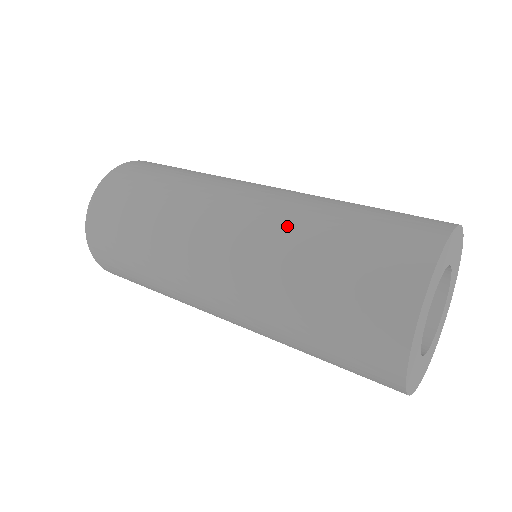
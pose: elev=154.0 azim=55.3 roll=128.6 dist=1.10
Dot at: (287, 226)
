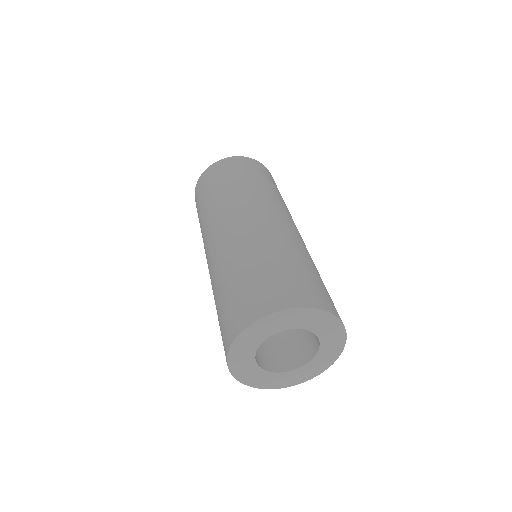
Dot at: occluded
